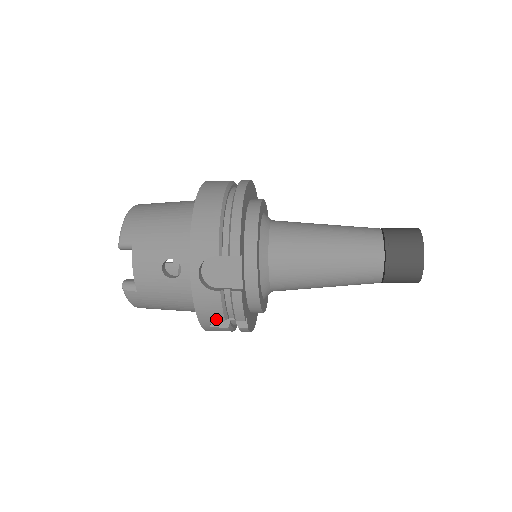
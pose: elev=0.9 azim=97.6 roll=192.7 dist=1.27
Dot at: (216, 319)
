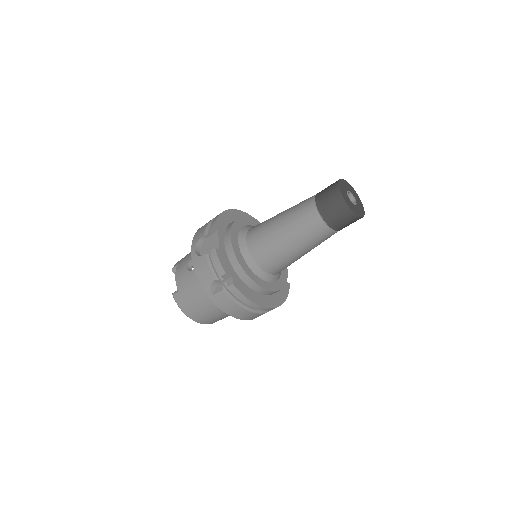
Dot at: (211, 281)
